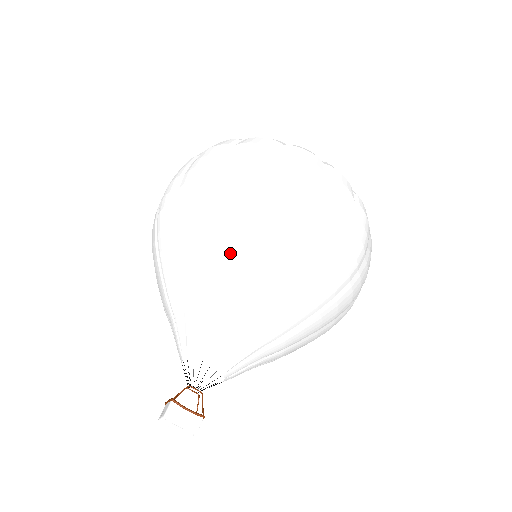
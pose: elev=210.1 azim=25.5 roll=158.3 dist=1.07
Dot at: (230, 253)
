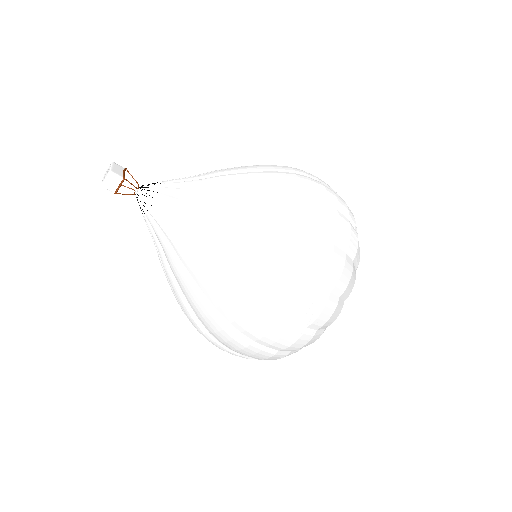
Dot at: occluded
